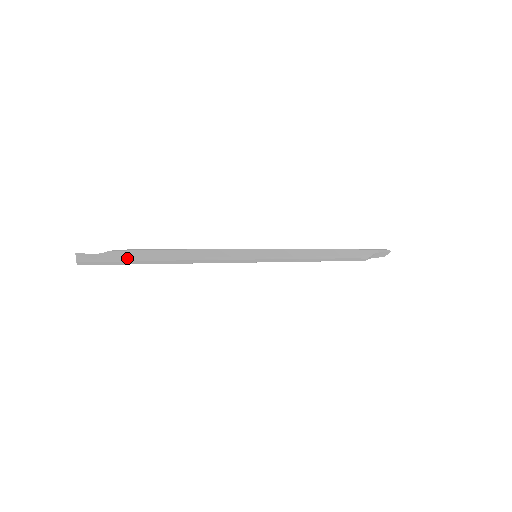
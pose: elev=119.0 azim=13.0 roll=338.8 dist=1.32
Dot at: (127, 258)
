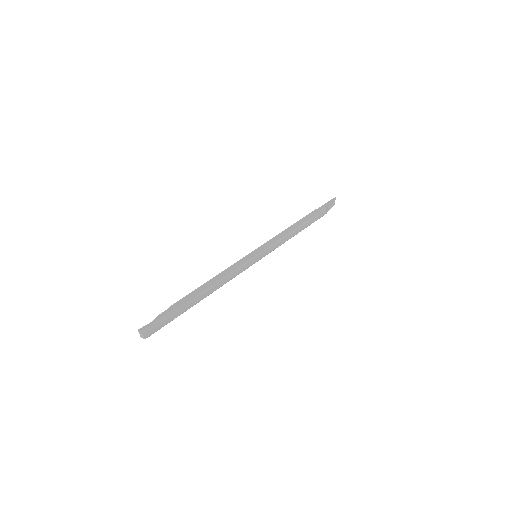
Dot at: (174, 310)
